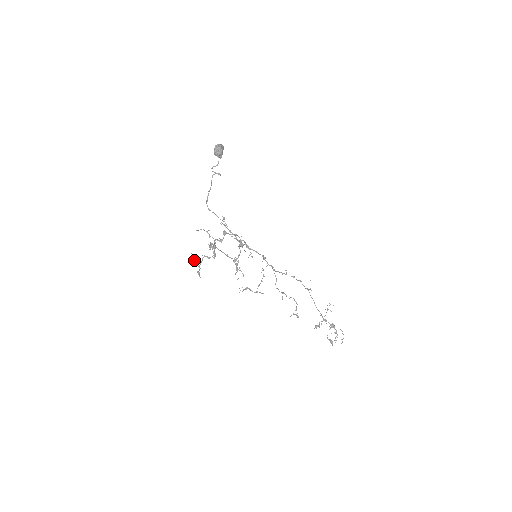
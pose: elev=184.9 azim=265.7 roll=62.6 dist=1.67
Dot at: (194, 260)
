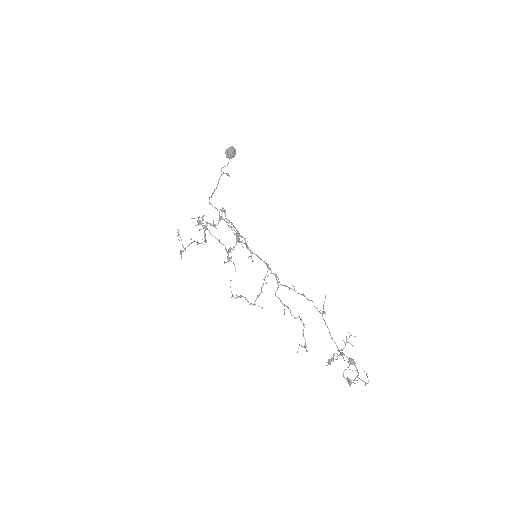
Dot at: occluded
